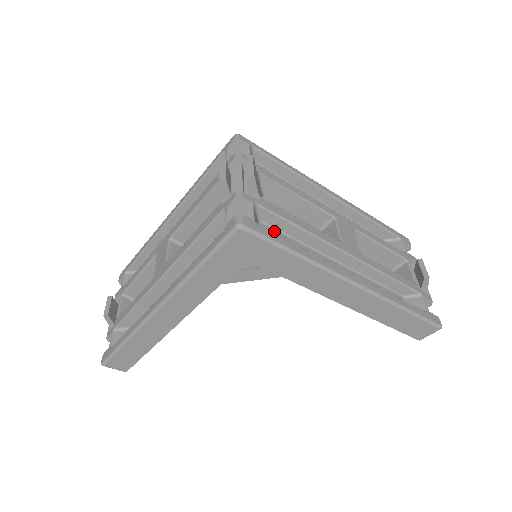
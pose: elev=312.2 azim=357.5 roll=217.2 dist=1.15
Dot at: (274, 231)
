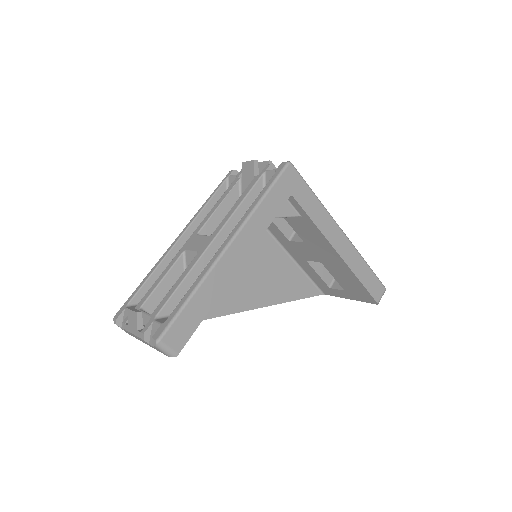
Dot at: occluded
